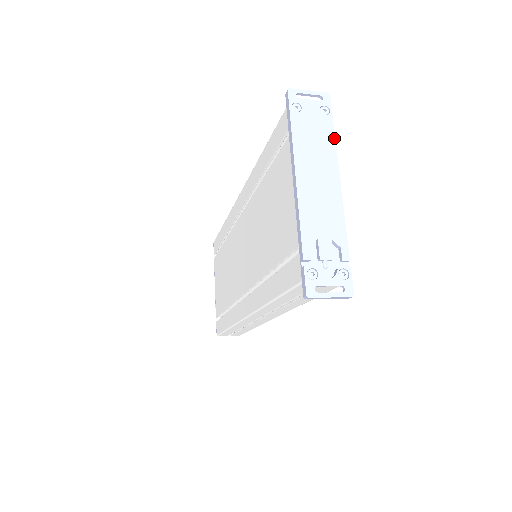
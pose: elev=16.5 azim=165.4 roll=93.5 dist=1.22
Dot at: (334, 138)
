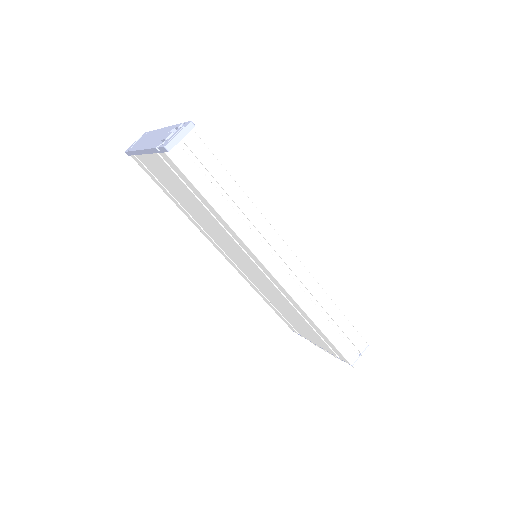
Dot at: occluded
